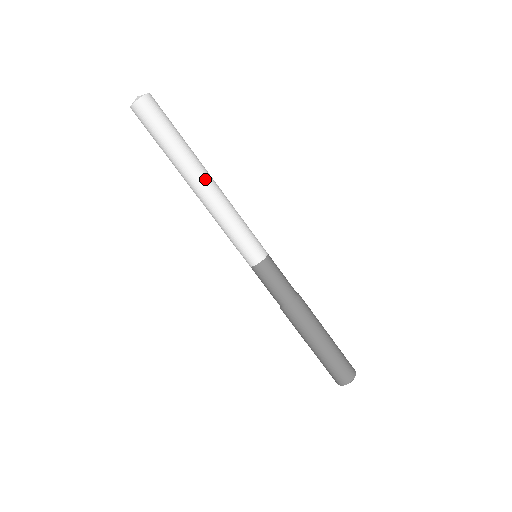
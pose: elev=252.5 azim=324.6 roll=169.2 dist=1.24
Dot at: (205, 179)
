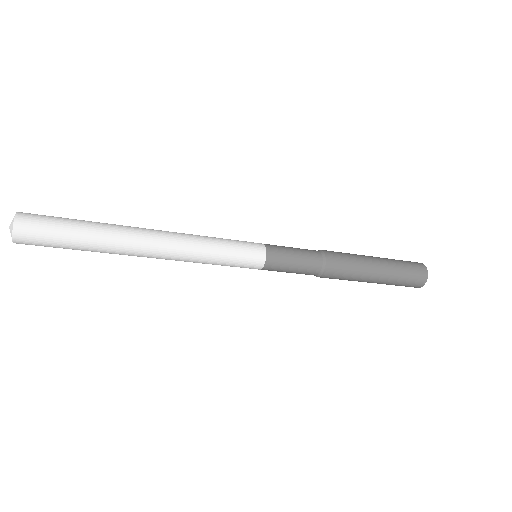
Dot at: (147, 245)
